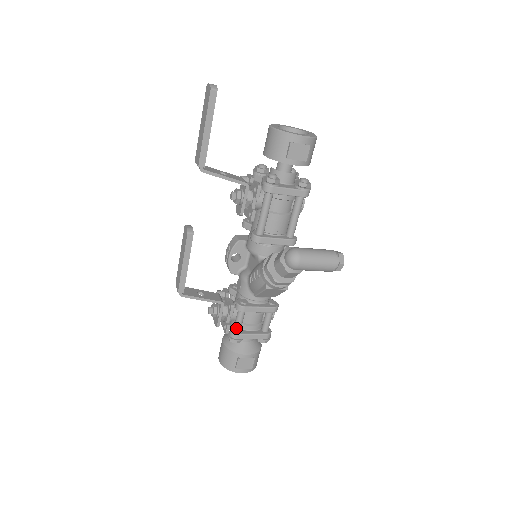
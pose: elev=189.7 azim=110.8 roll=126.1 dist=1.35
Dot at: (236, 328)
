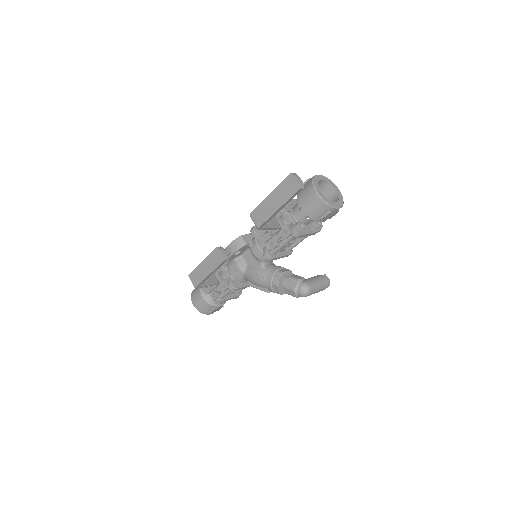
Dot at: (222, 296)
